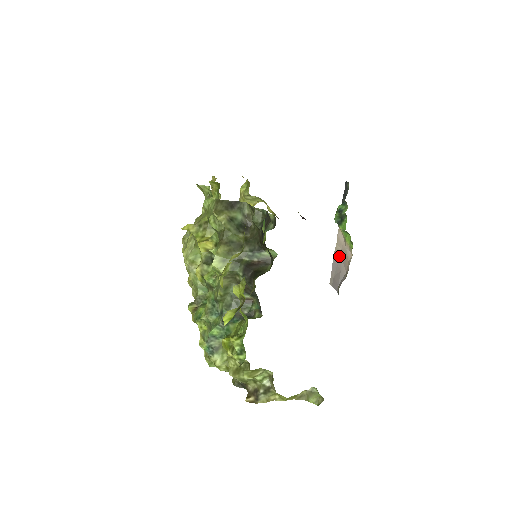
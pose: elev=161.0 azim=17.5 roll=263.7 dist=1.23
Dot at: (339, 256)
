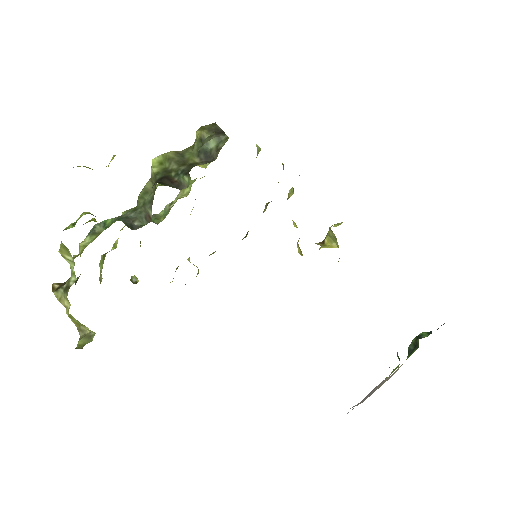
Dot at: (379, 387)
